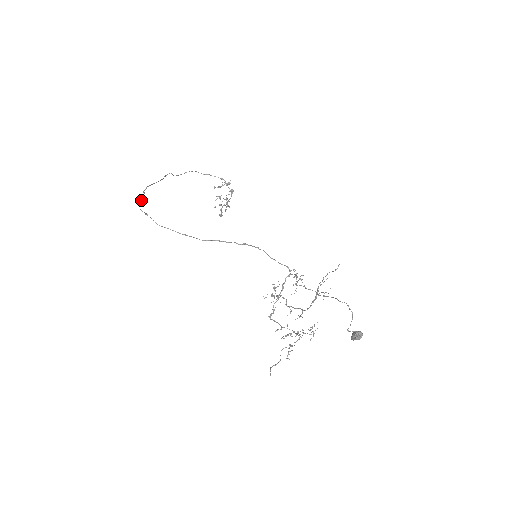
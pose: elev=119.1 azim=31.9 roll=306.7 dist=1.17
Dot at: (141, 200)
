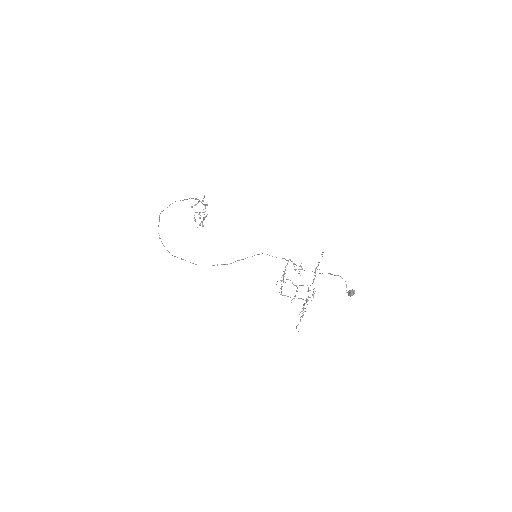
Dot at: (164, 246)
